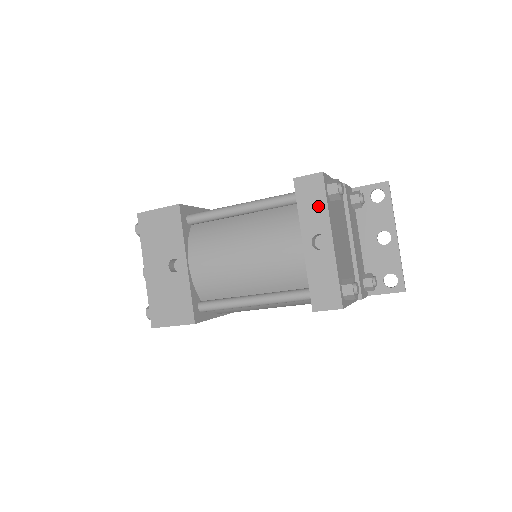
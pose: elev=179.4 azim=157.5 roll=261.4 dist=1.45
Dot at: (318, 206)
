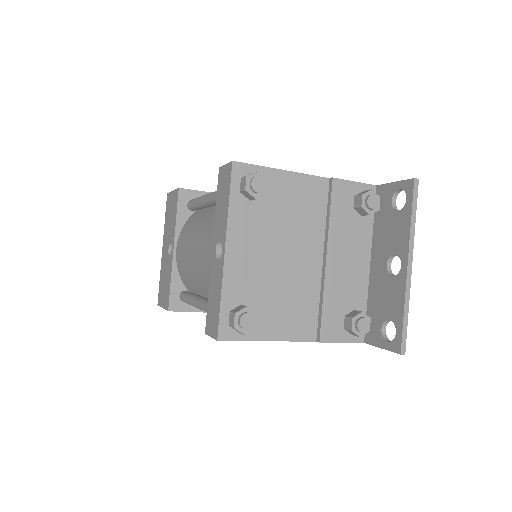
Dot at: (224, 205)
